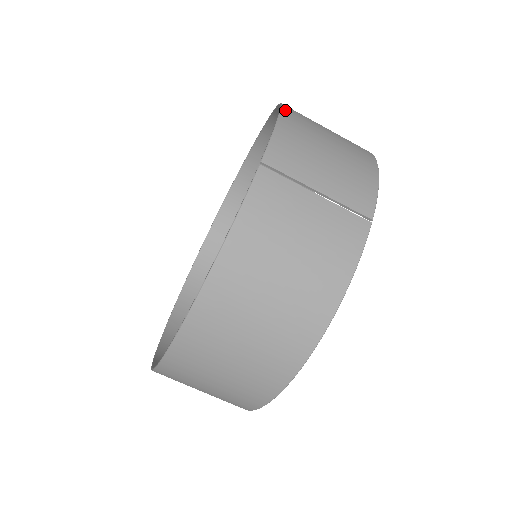
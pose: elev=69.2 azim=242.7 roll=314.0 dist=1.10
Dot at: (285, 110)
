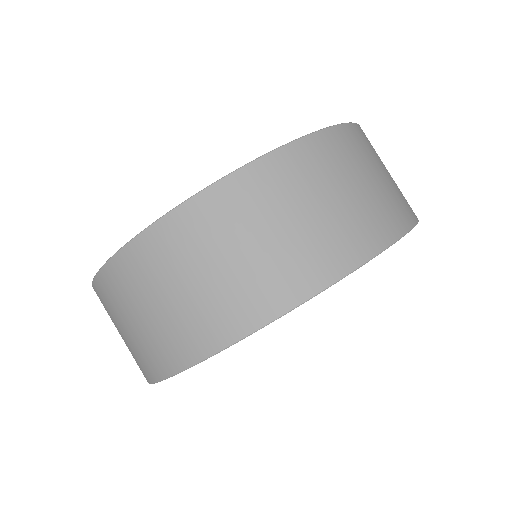
Dot at: occluded
